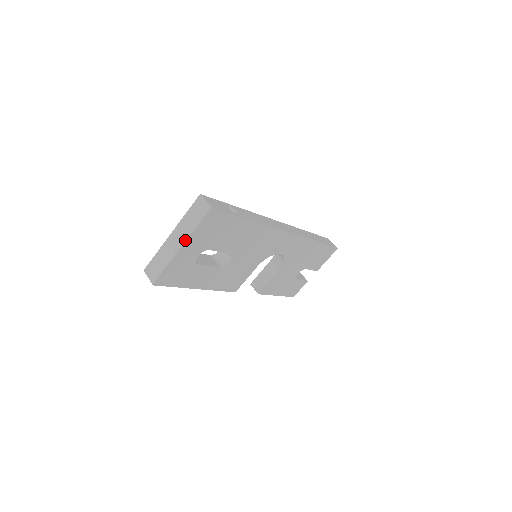
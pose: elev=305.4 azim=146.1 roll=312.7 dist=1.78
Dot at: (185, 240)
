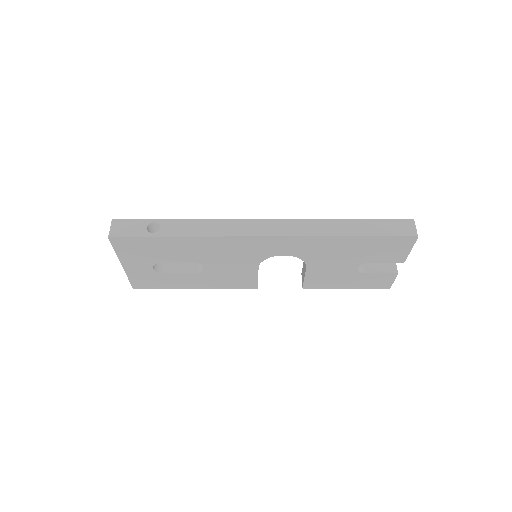
Dot at: (119, 260)
